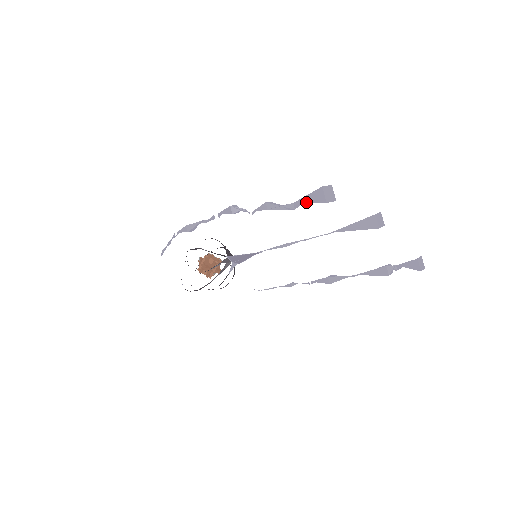
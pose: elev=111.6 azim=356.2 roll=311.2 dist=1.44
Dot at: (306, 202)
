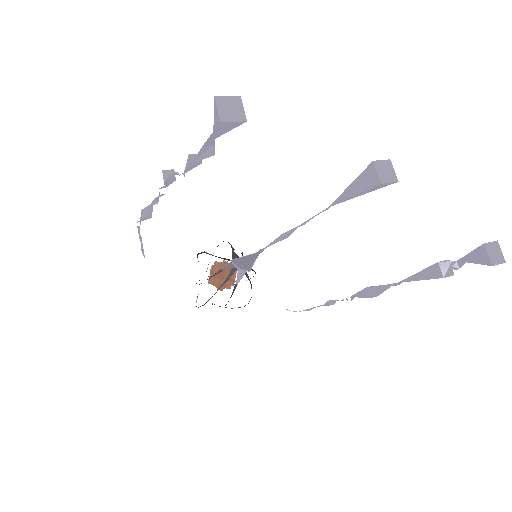
Dot at: (215, 135)
